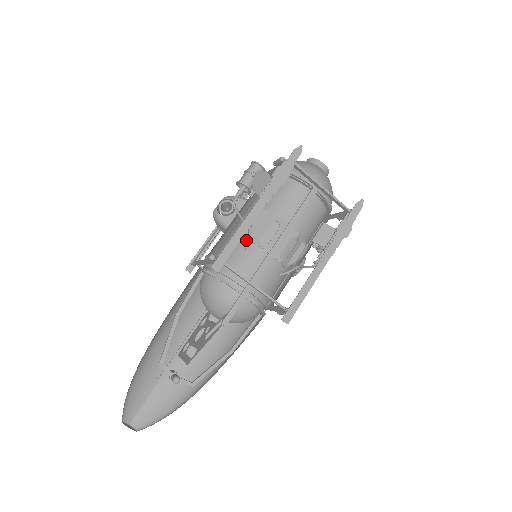
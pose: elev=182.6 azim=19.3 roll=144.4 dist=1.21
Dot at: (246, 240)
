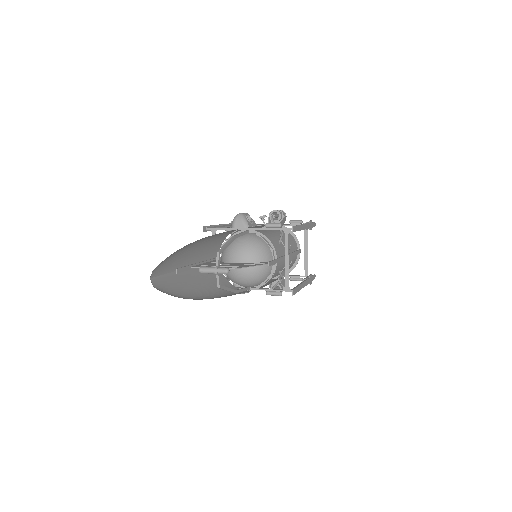
Dot at: occluded
